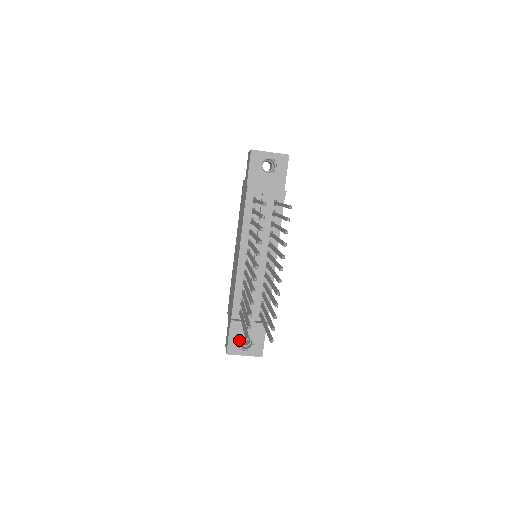
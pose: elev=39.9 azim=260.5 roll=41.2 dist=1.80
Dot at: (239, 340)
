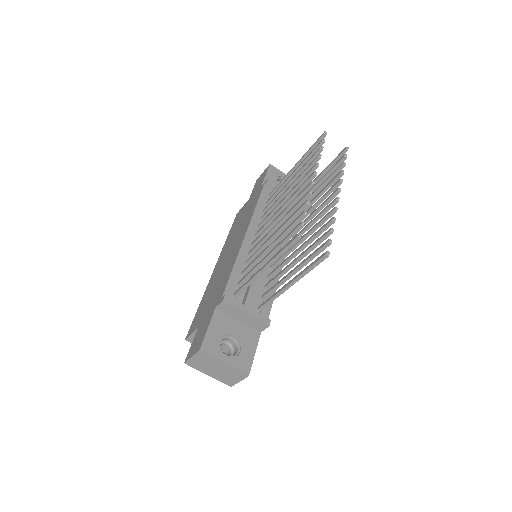
Dot at: (221, 338)
